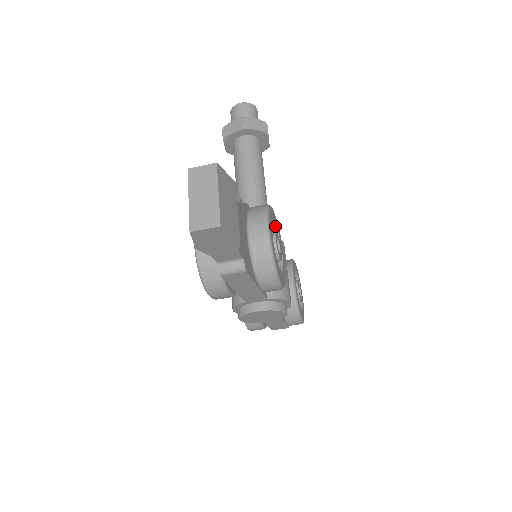
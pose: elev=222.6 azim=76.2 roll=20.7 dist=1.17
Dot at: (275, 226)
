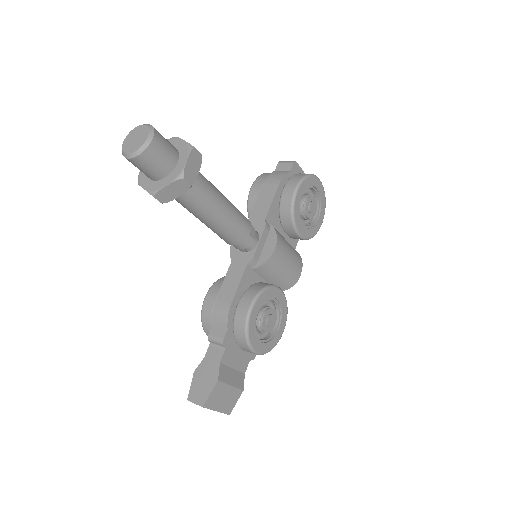
Dot at: (259, 306)
